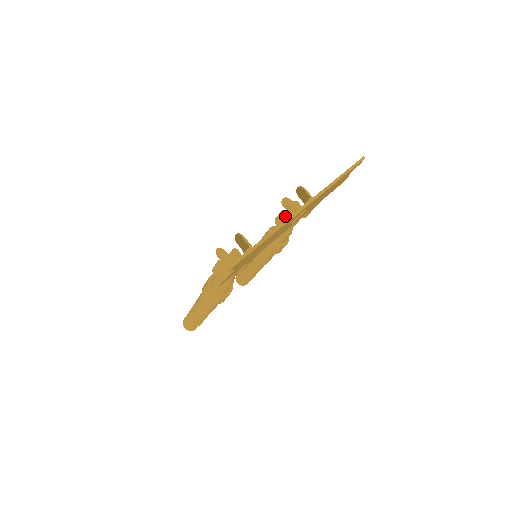
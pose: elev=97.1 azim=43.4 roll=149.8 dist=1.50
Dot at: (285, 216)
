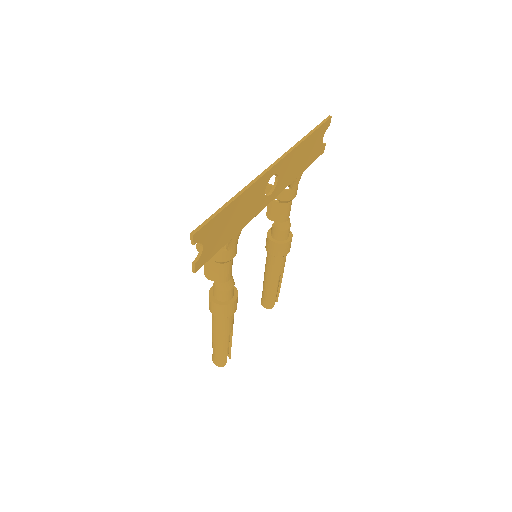
Dot at: (273, 206)
